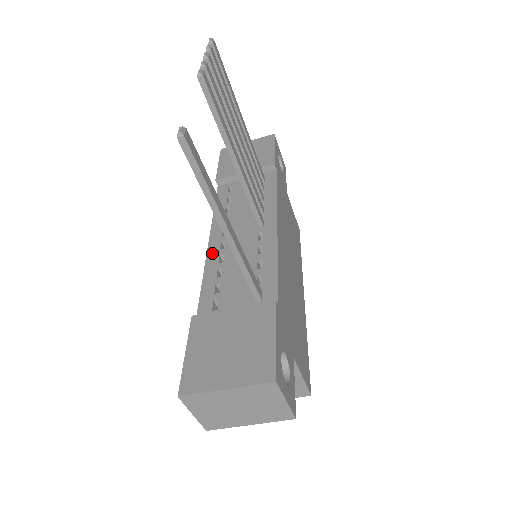
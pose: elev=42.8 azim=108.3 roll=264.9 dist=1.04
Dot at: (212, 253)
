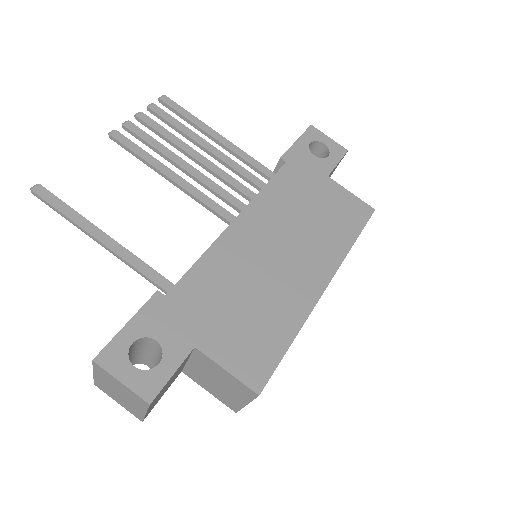
Dot at: occluded
